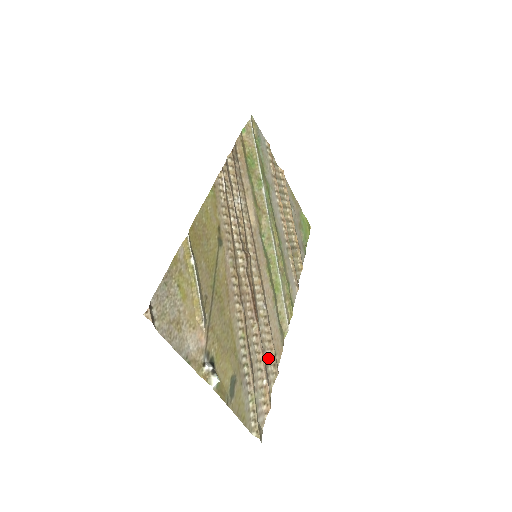
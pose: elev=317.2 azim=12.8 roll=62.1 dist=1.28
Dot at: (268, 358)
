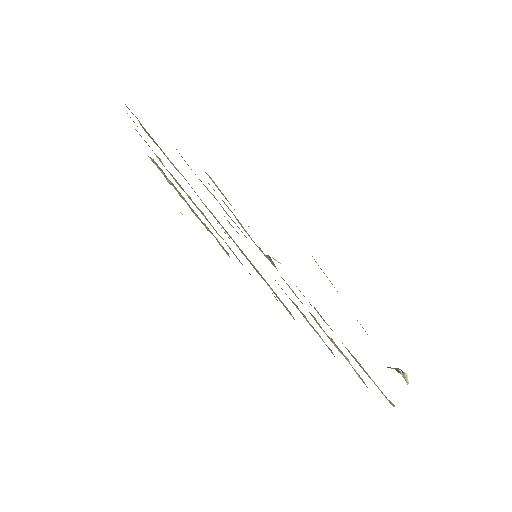
Dot at: occluded
